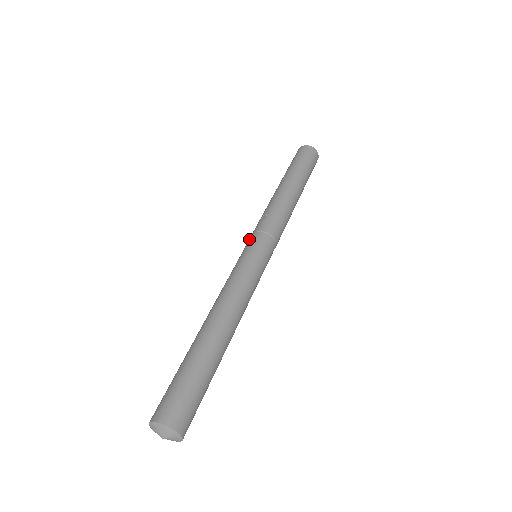
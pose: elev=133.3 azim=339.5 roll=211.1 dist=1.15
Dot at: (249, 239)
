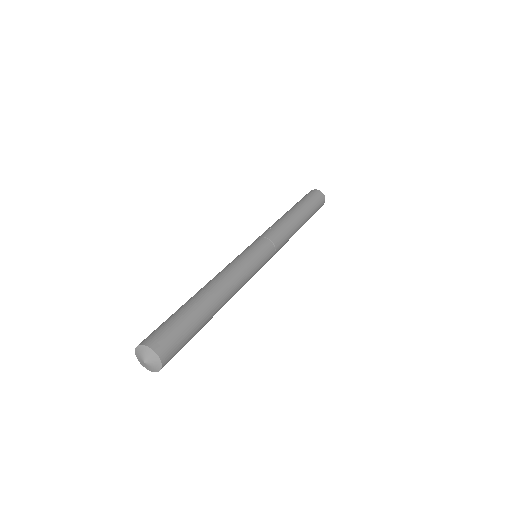
Dot at: occluded
